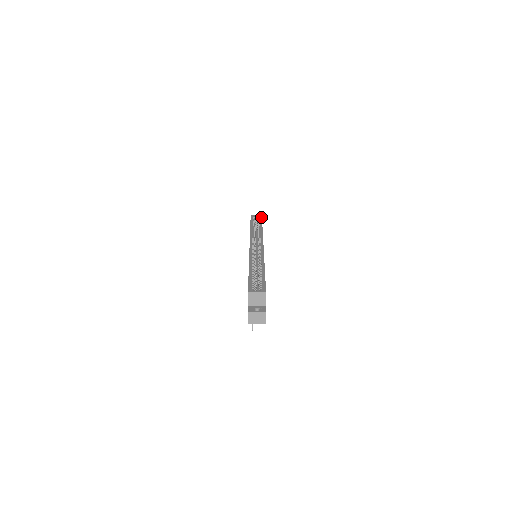
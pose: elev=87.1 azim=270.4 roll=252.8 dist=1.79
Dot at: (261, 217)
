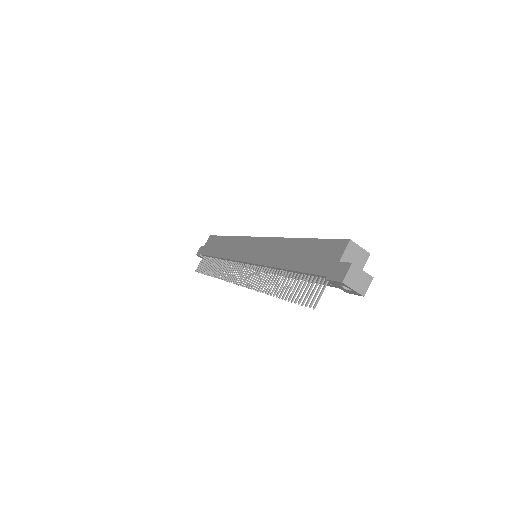
Dot at: occluded
